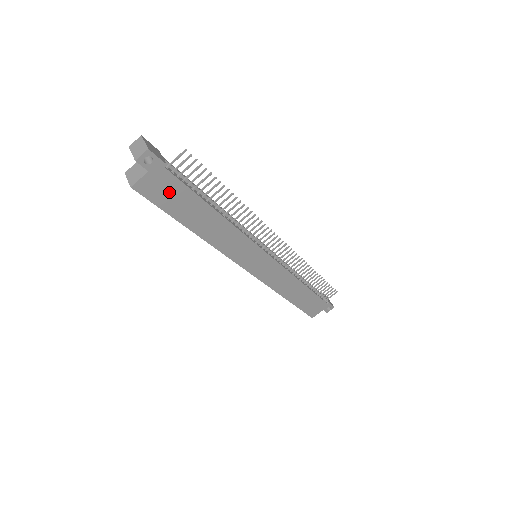
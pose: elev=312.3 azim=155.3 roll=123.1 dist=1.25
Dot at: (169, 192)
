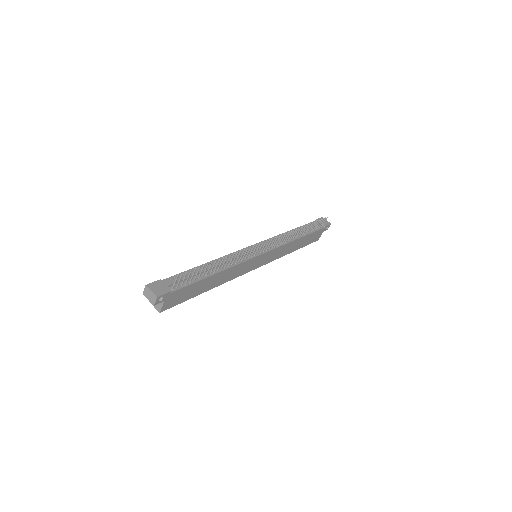
Dot at: (182, 295)
